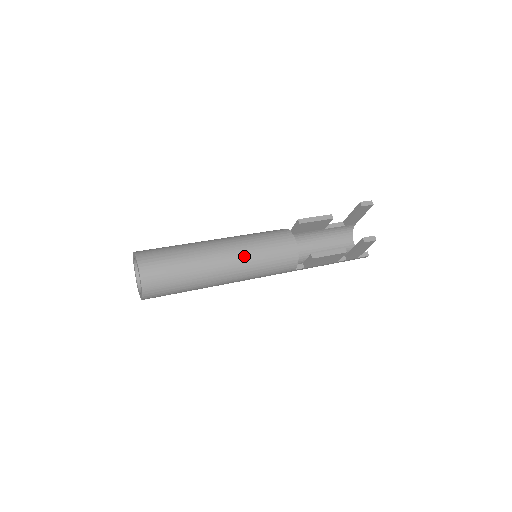
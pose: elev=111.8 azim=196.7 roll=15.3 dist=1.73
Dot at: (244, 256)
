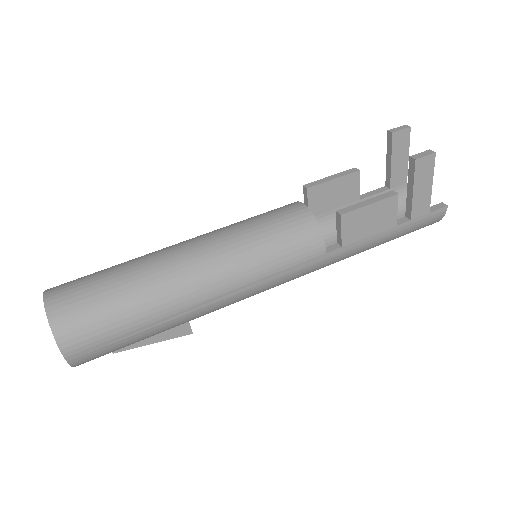
Dot at: (222, 243)
